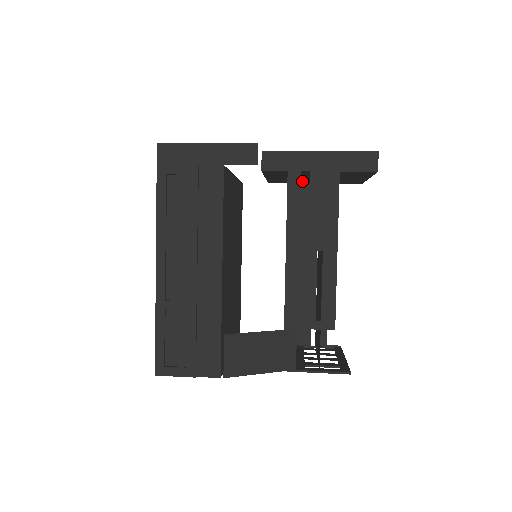
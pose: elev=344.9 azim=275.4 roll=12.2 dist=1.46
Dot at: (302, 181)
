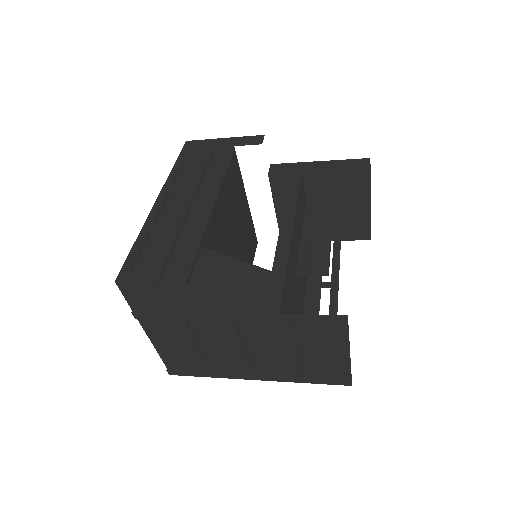
Dot at: occluded
